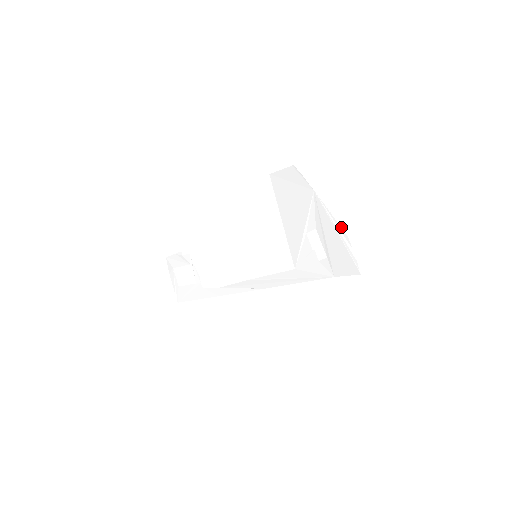
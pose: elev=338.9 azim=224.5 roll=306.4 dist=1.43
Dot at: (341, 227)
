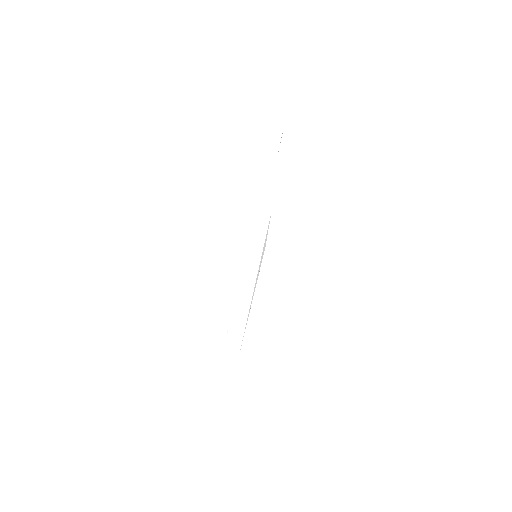
Dot at: occluded
